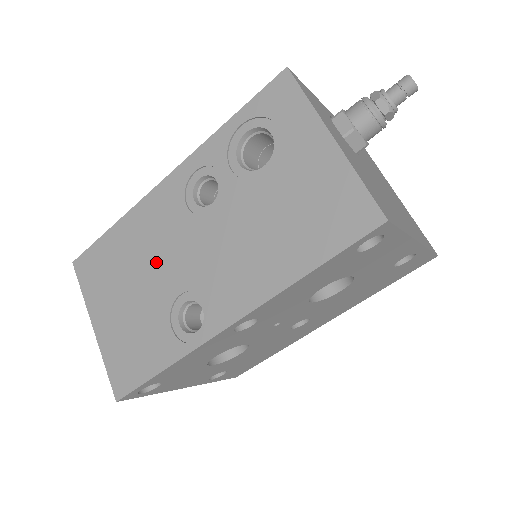
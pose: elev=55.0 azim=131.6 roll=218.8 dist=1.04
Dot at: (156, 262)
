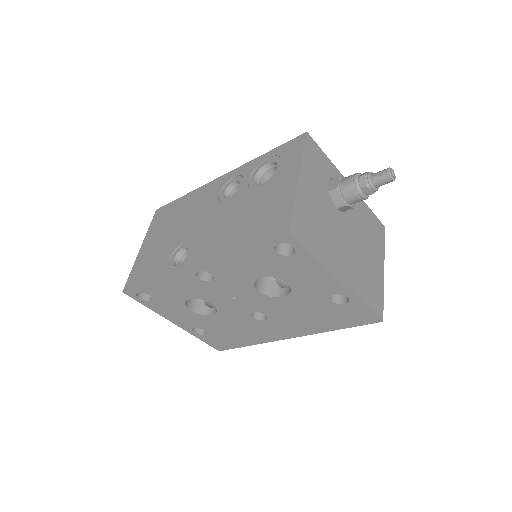
Dot at: (187, 221)
